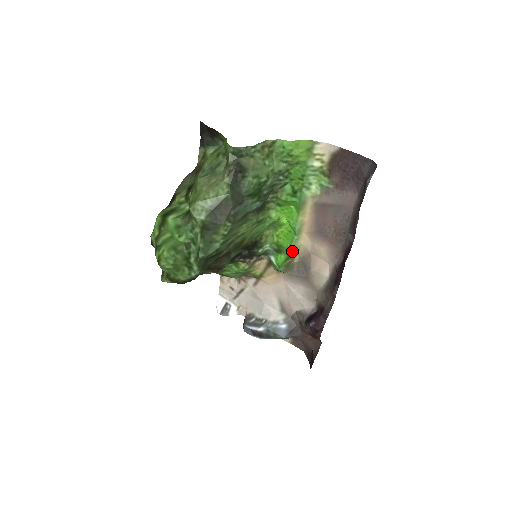
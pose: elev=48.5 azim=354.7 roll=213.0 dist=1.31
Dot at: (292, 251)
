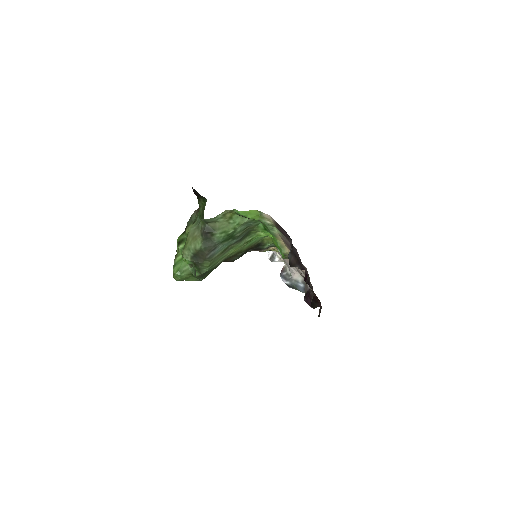
Dot at: occluded
